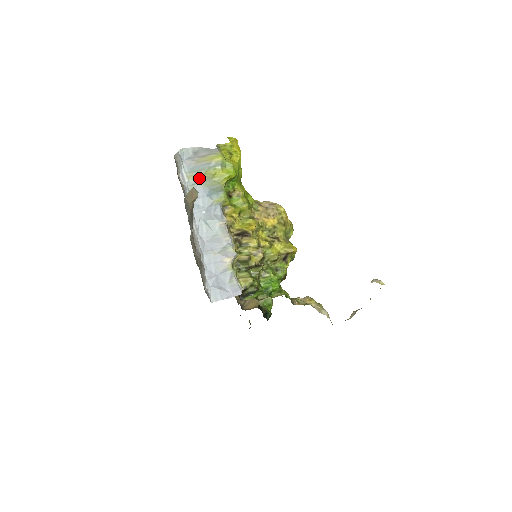
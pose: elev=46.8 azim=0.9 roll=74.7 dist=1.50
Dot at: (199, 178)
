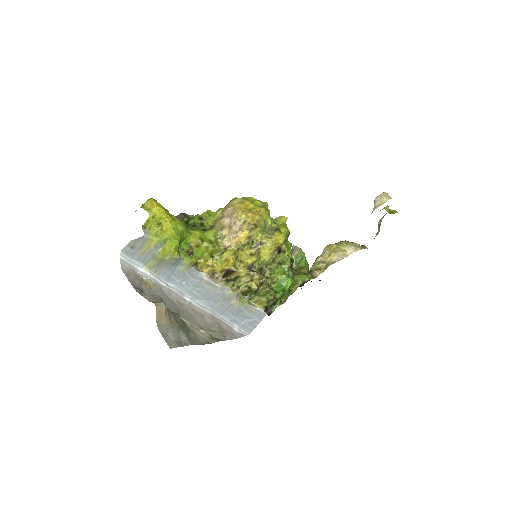
Dot at: (155, 265)
